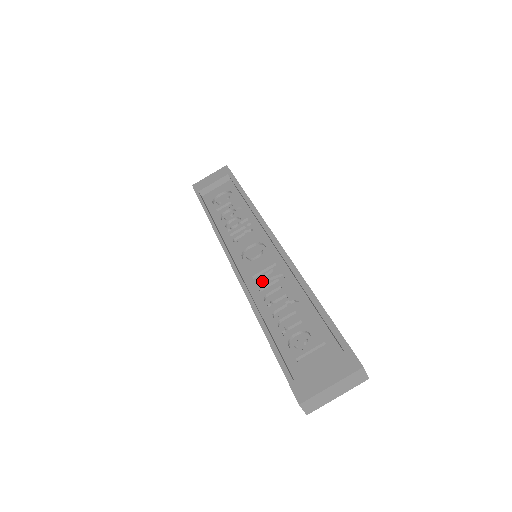
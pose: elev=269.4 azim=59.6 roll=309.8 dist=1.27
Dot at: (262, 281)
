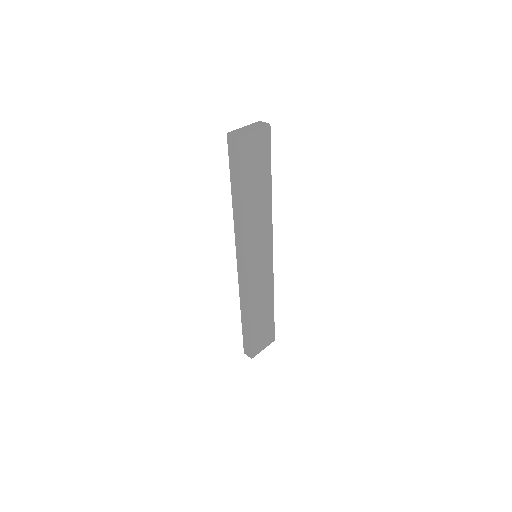
Dot at: occluded
